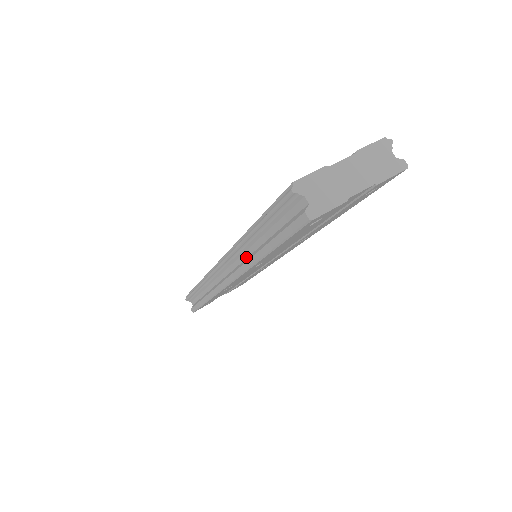
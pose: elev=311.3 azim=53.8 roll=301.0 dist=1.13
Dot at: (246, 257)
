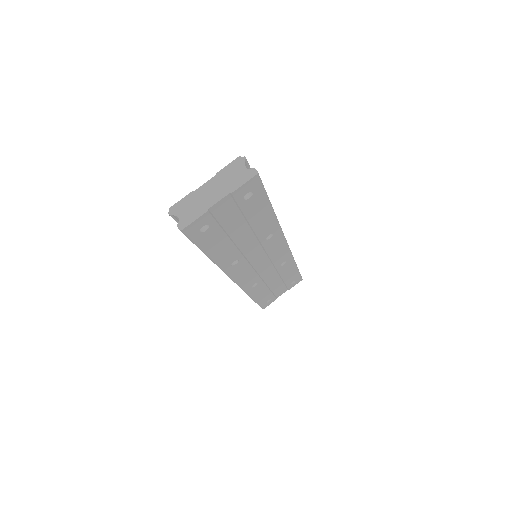
Dot at: occluded
